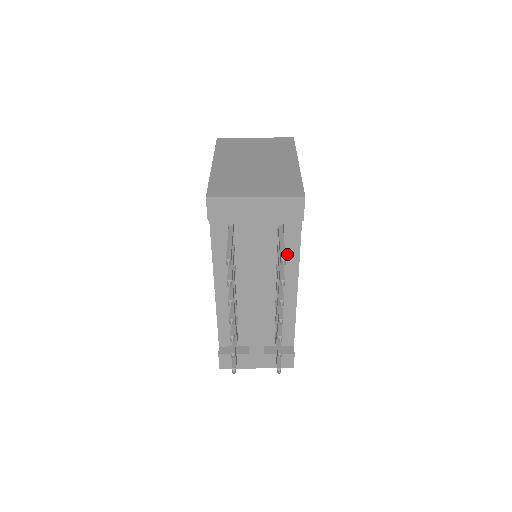
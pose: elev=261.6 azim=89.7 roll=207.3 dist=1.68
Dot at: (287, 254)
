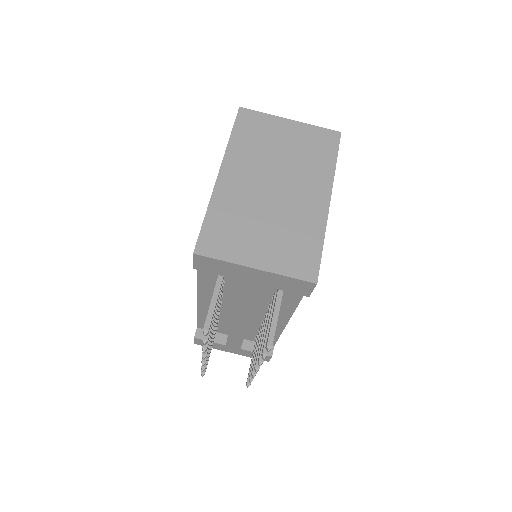
Dot at: (284, 300)
